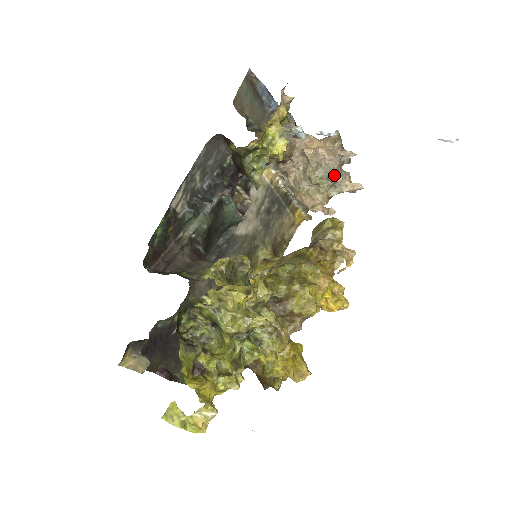
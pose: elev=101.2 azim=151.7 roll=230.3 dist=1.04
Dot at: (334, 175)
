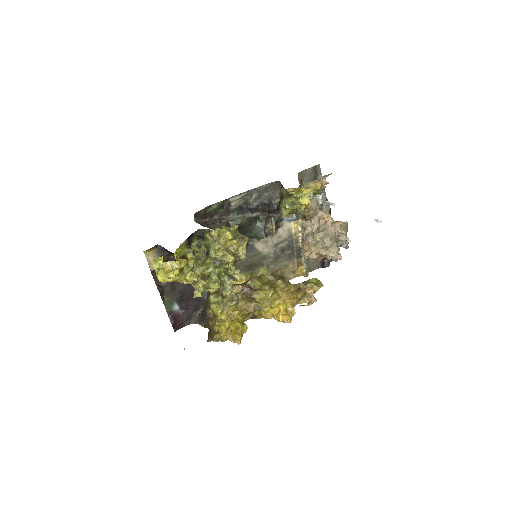
Dot at: (328, 239)
